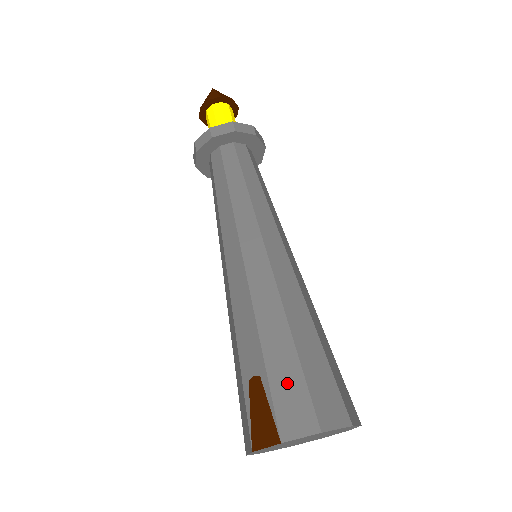
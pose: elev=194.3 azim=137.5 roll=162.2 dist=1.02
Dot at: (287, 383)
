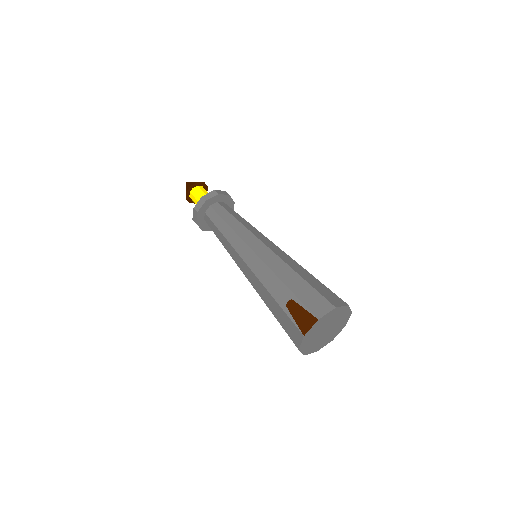
Dot at: (308, 295)
